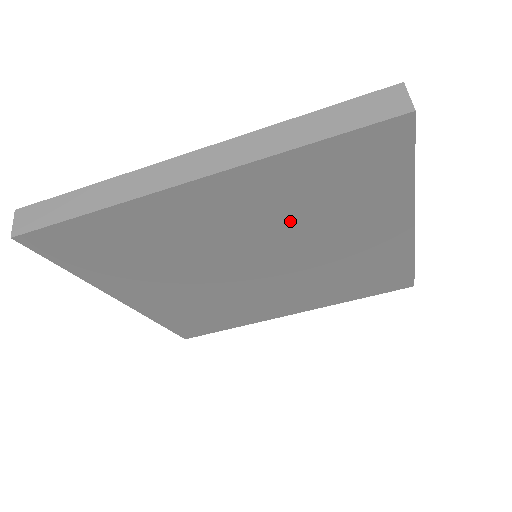
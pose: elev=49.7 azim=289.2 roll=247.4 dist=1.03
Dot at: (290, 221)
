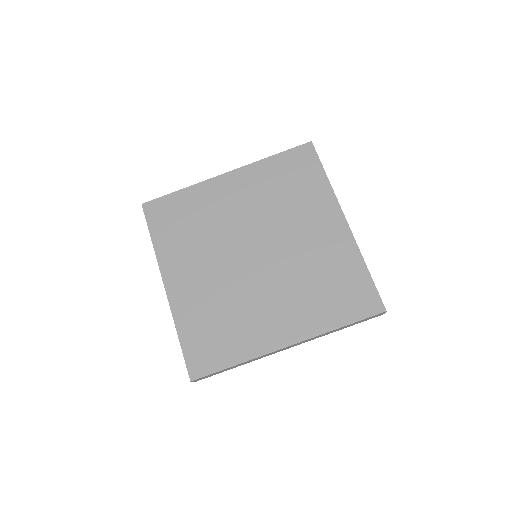
Dot at: (271, 206)
